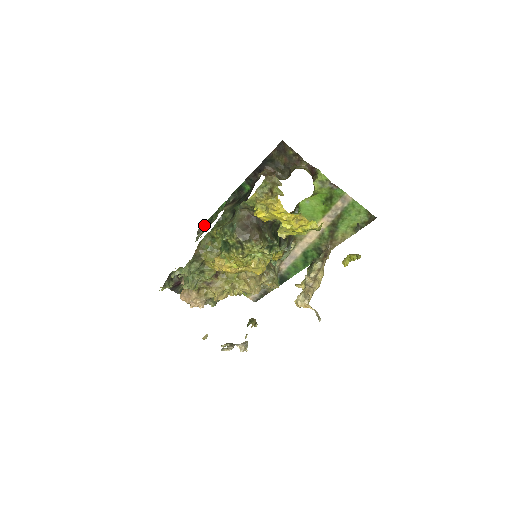
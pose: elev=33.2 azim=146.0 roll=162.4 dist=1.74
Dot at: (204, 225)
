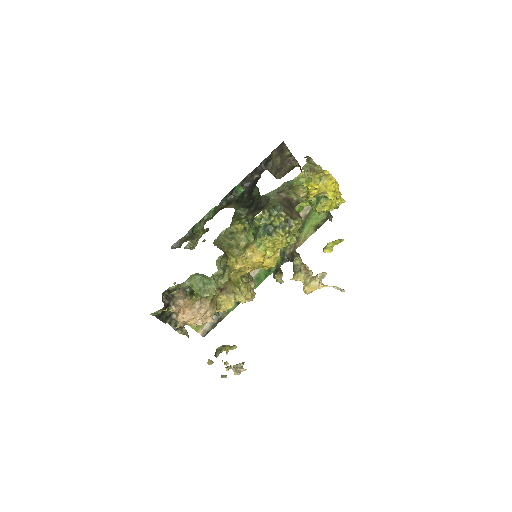
Dot at: (182, 239)
